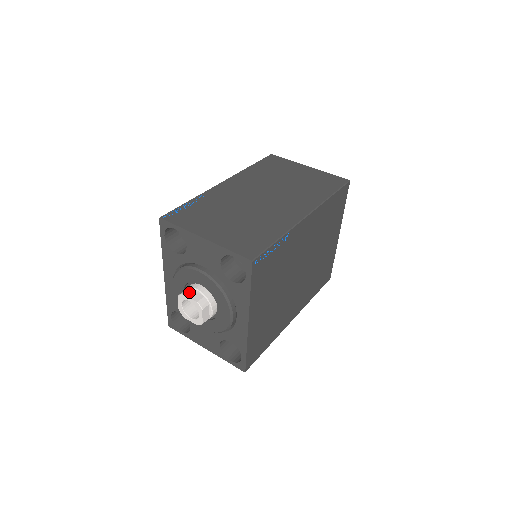
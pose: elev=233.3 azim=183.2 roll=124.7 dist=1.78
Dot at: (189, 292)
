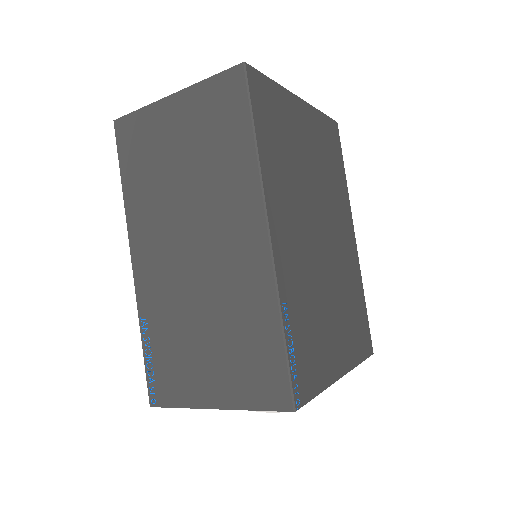
Dot at: occluded
